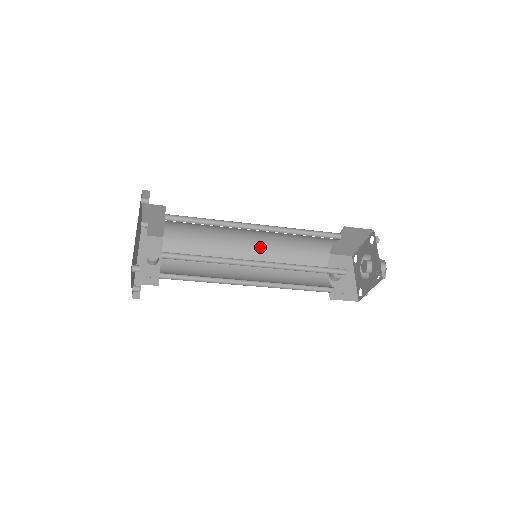
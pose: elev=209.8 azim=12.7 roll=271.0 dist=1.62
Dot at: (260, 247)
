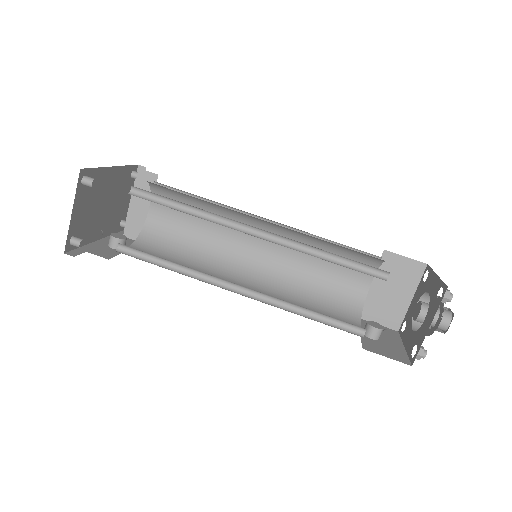
Dot at: (264, 272)
